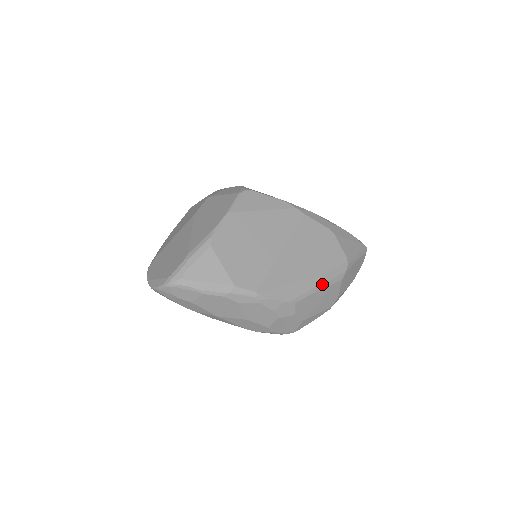
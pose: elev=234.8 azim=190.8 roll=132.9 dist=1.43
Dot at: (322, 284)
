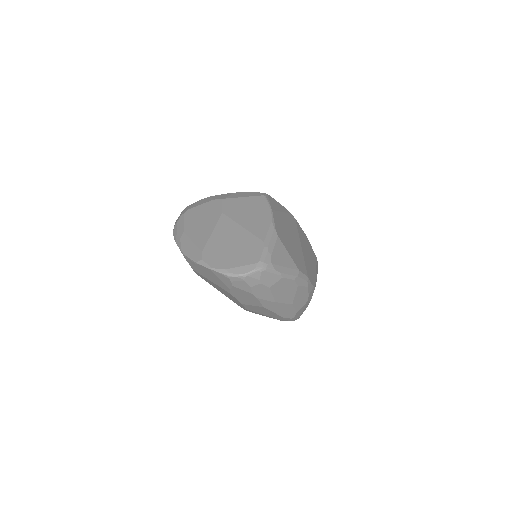
Dot at: occluded
